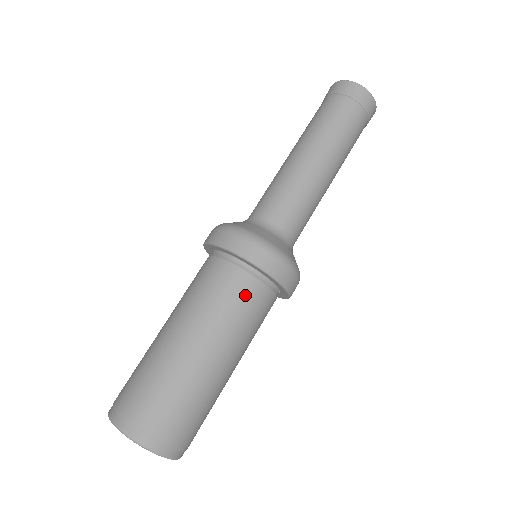
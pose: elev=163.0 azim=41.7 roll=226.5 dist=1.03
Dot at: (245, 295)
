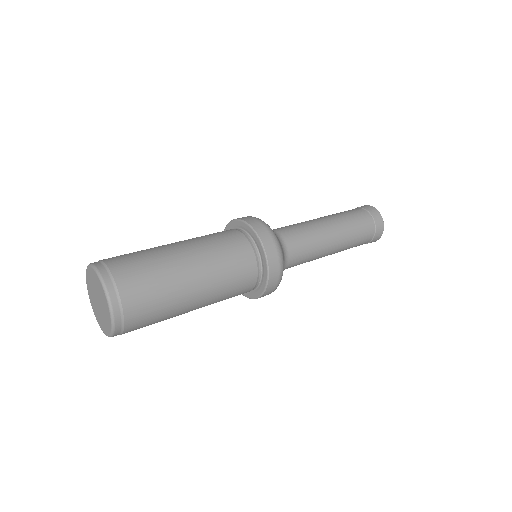
Dot at: (238, 251)
